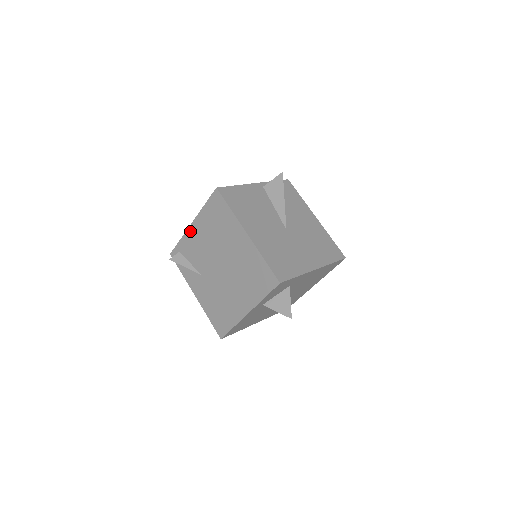
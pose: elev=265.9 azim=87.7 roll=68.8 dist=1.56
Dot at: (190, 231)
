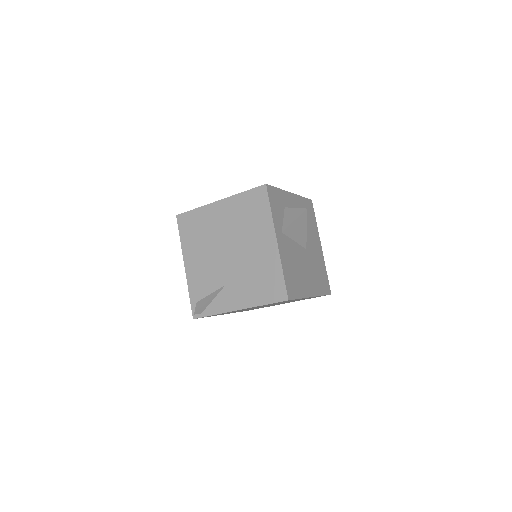
Dot at: (188, 273)
